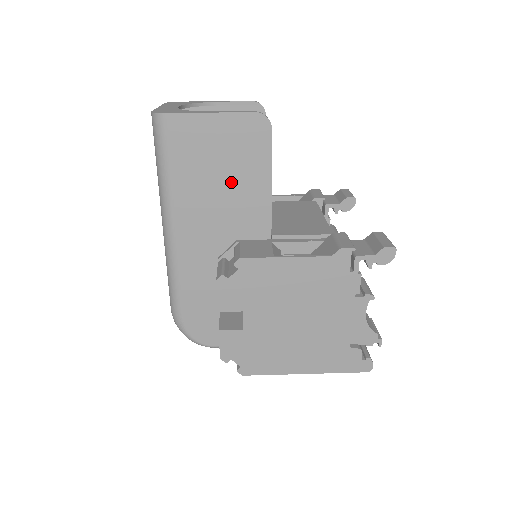
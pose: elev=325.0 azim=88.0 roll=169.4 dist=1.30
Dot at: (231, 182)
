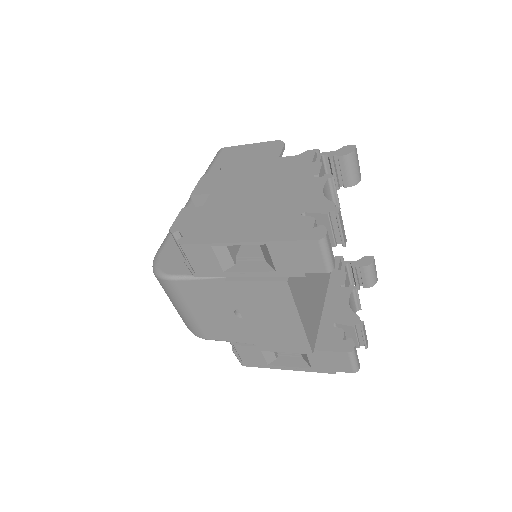
Dot at: occluded
